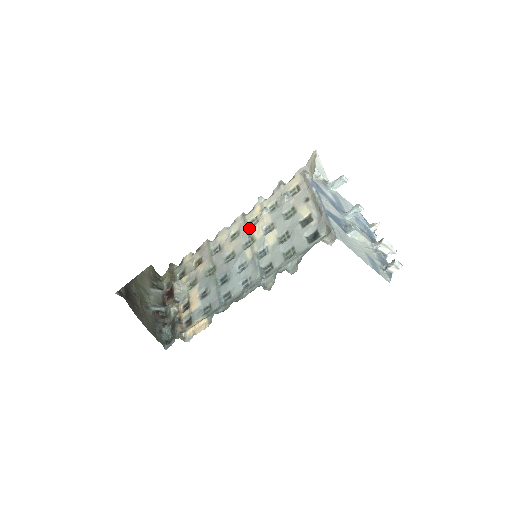
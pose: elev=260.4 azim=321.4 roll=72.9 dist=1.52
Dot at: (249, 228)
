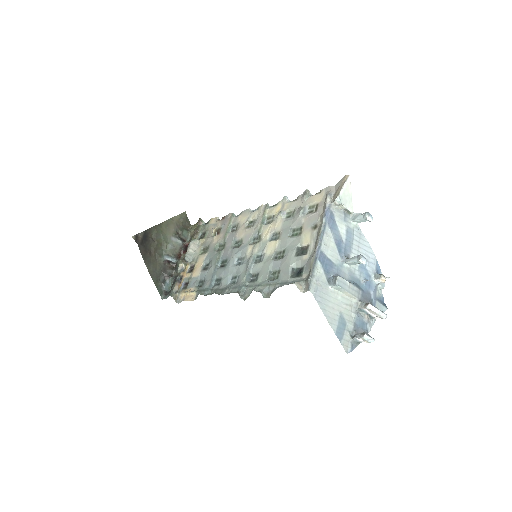
Dot at: (263, 224)
